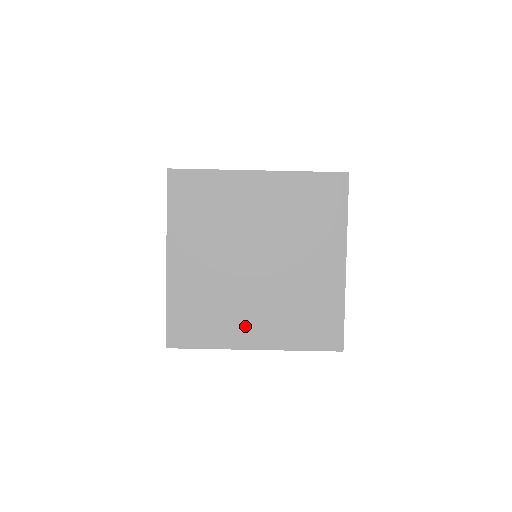
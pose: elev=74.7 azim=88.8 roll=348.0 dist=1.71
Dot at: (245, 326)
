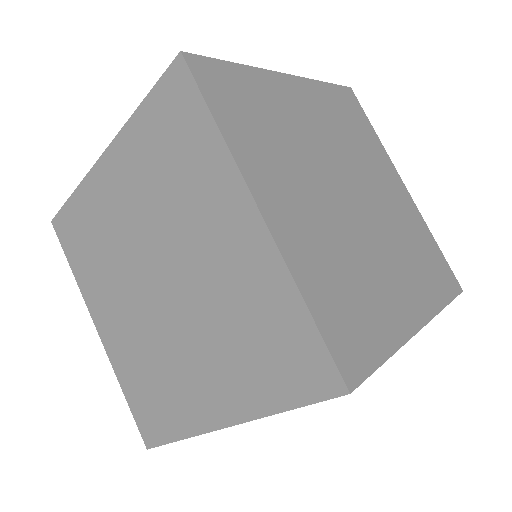
Dot at: (197, 392)
